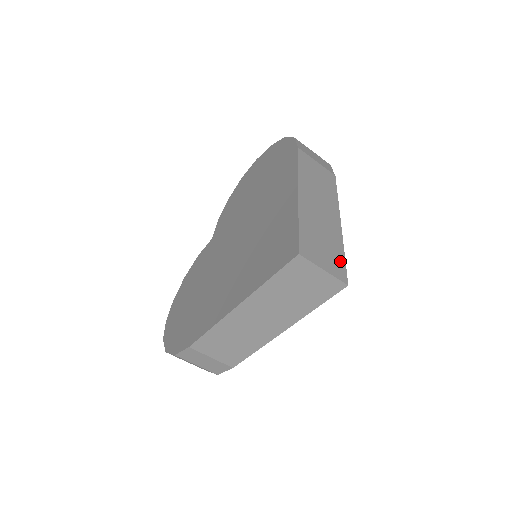
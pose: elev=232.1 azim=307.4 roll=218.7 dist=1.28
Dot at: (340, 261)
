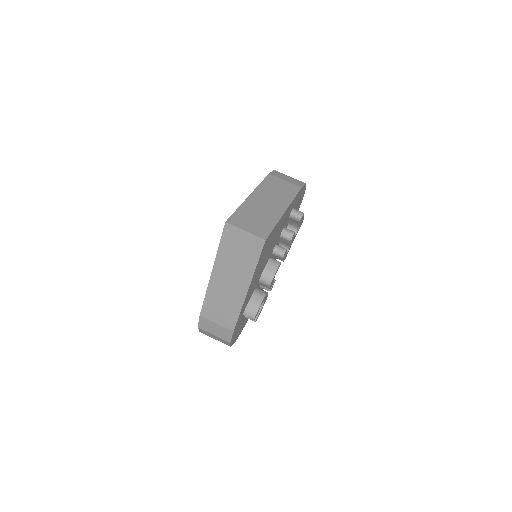
Dot at: (267, 228)
